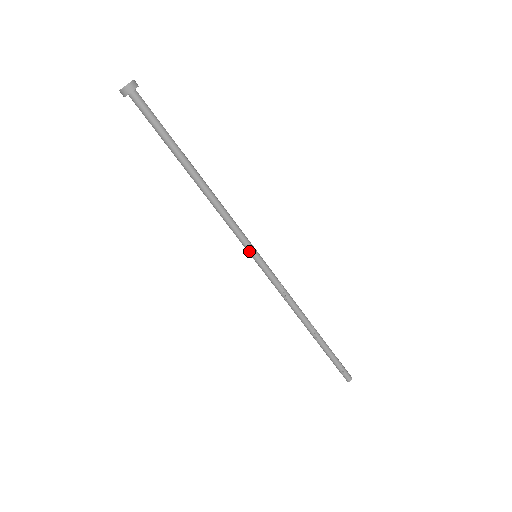
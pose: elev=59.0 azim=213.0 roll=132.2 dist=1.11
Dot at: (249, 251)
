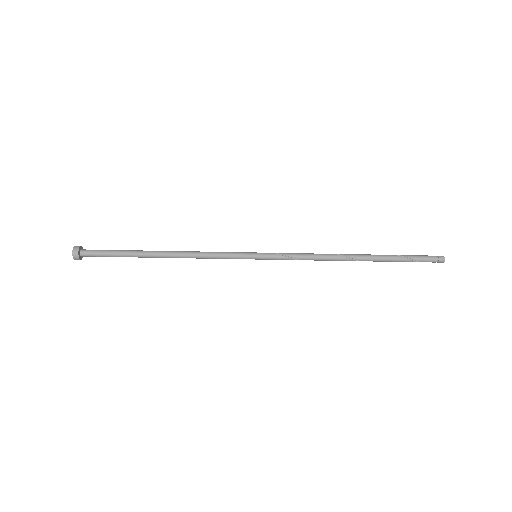
Dot at: (246, 258)
